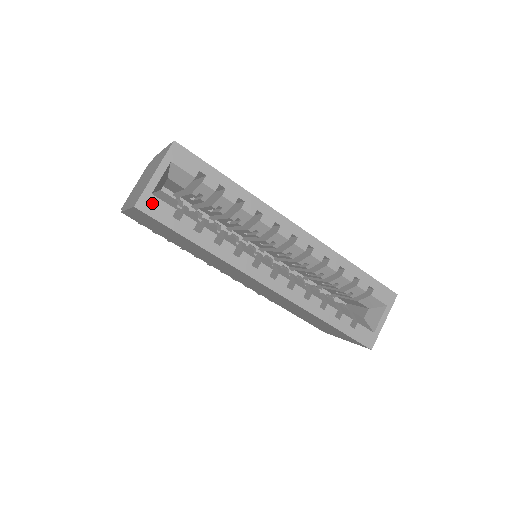
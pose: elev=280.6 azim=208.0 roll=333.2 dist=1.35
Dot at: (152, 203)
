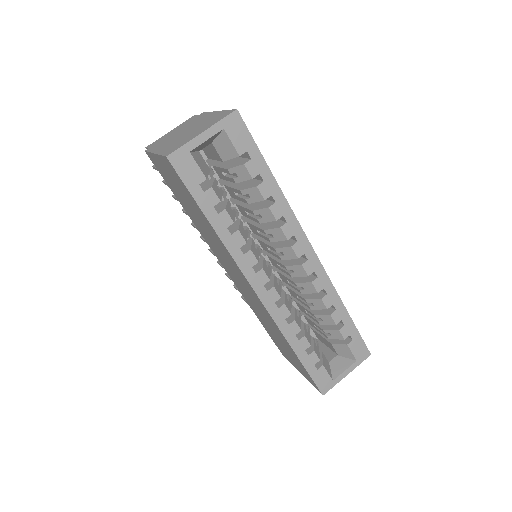
Dot at: (186, 161)
